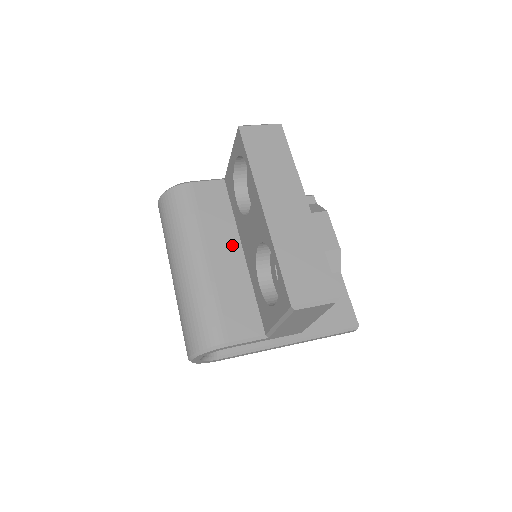
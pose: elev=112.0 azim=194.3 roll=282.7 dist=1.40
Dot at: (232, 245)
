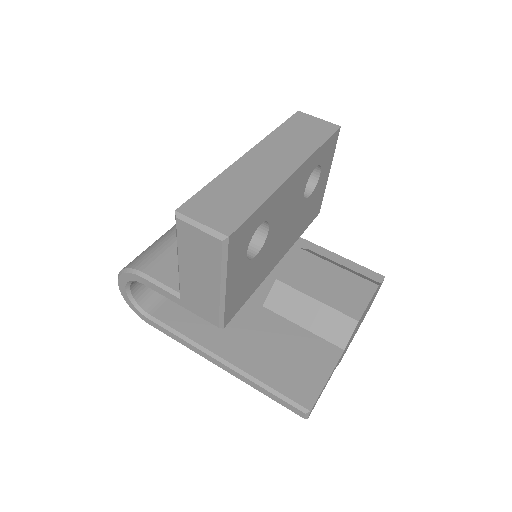
Dot at: occluded
